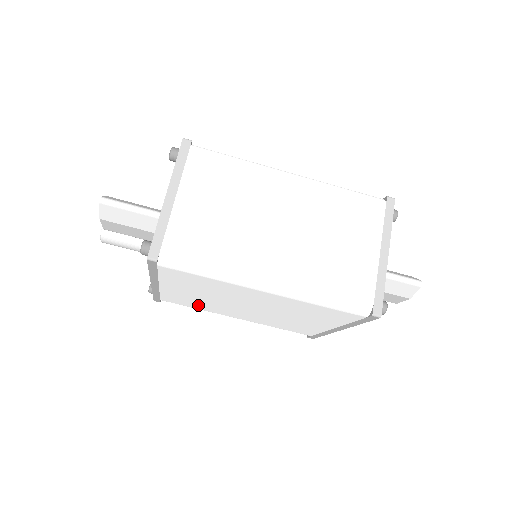
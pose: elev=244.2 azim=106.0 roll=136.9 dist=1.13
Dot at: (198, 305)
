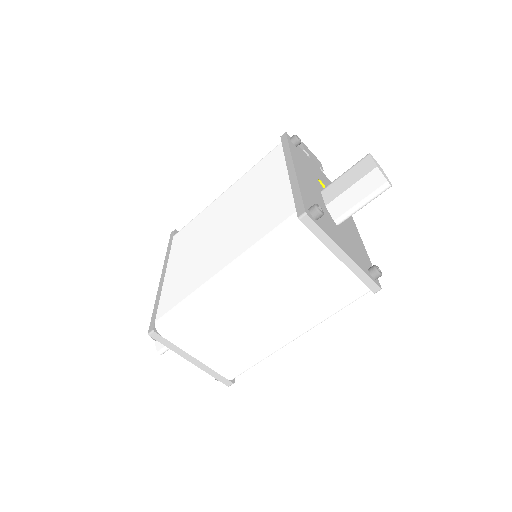
Dot at: occluded
